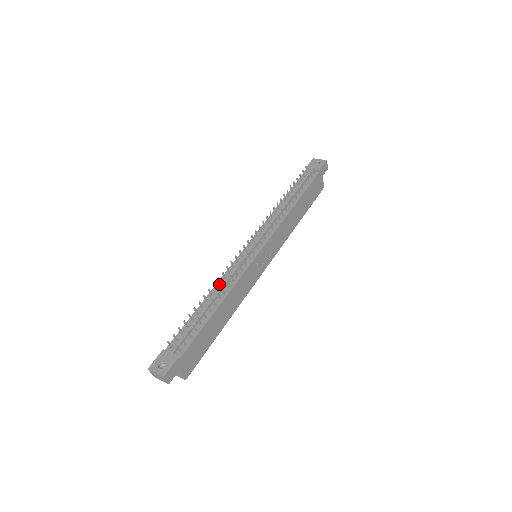
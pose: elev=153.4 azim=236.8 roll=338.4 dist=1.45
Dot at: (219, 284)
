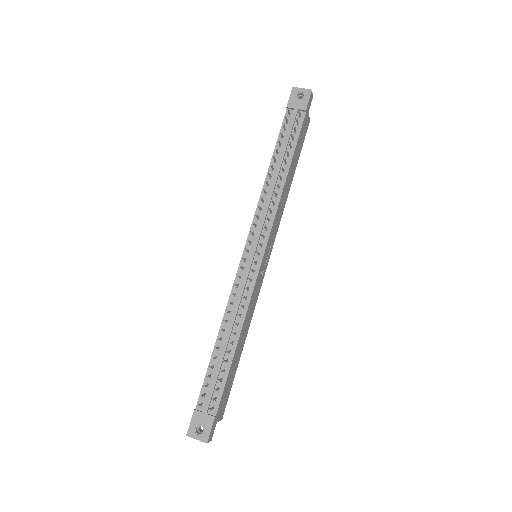
Dot at: (228, 313)
